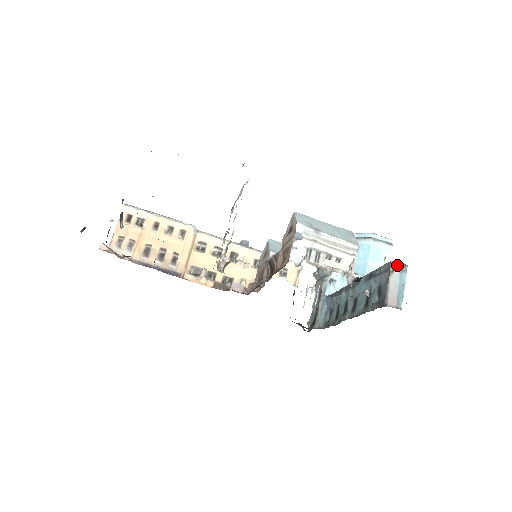
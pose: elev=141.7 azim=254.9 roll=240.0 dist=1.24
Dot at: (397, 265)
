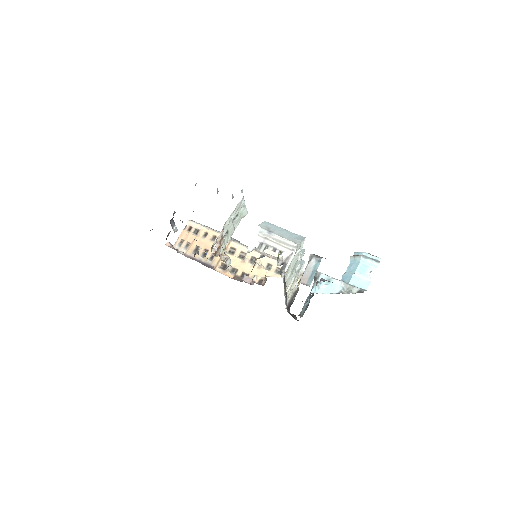
Dot at: (314, 257)
